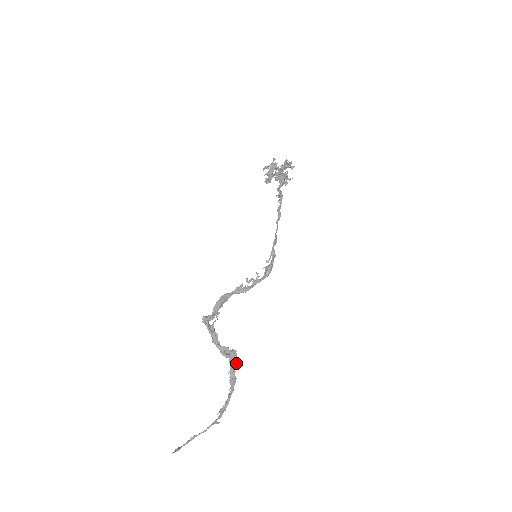
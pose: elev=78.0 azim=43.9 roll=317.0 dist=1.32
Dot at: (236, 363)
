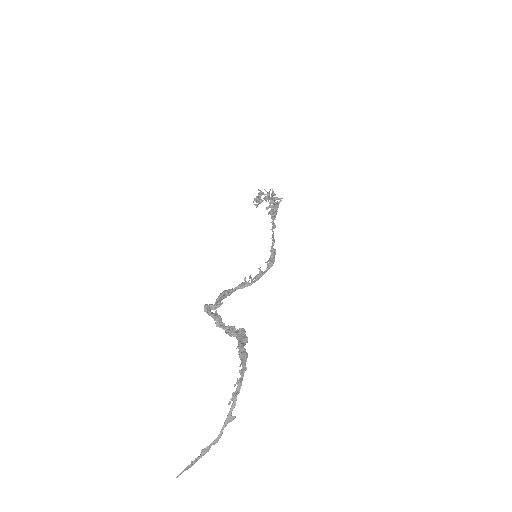
Dot at: (245, 339)
